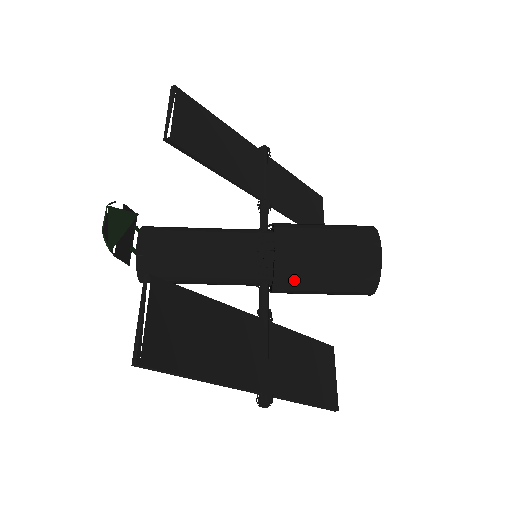
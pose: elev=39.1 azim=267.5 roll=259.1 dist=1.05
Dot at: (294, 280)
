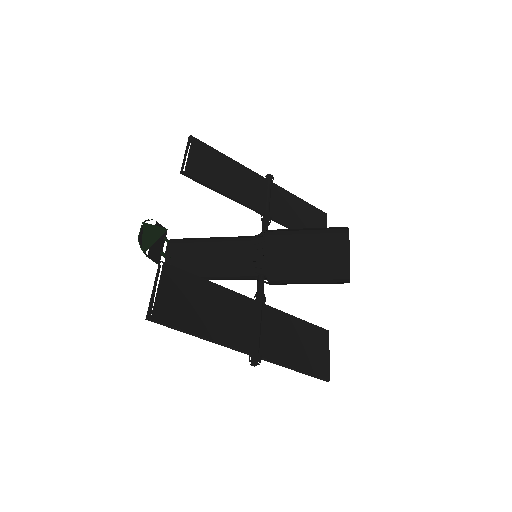
Dot at: (282, 271)
